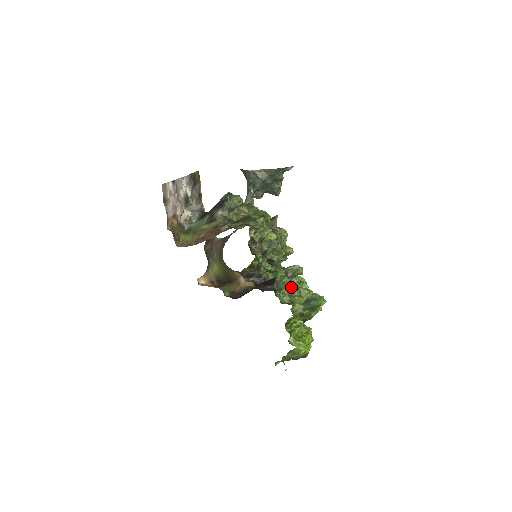
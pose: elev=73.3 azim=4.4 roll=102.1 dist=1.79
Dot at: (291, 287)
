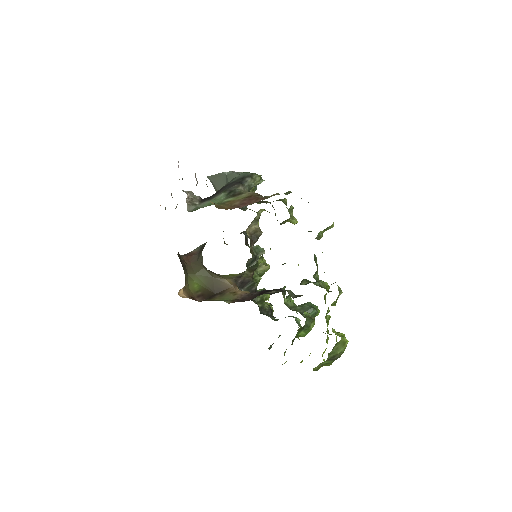
Dot at: (309, 281)
